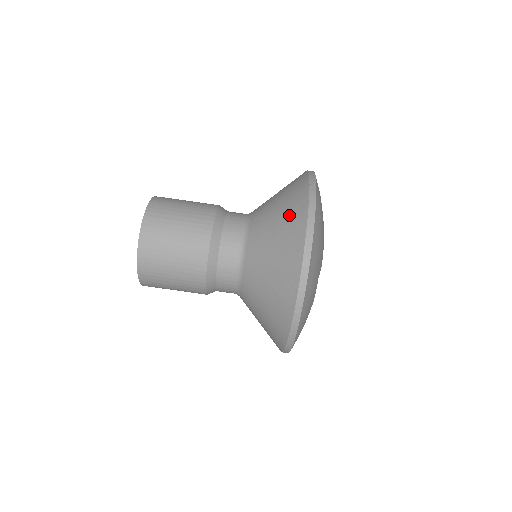
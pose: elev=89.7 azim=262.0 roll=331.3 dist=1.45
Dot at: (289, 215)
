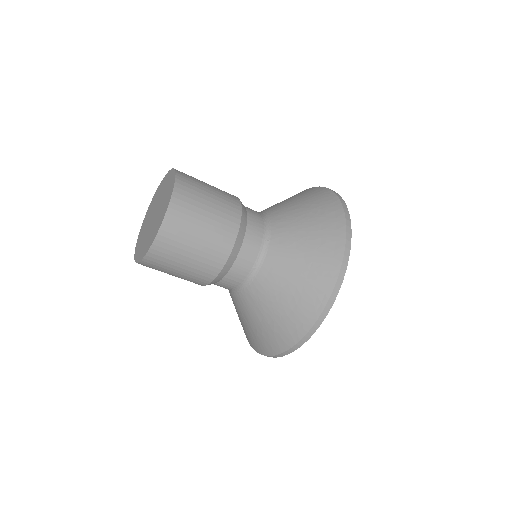
Dot at: (323, 231)
